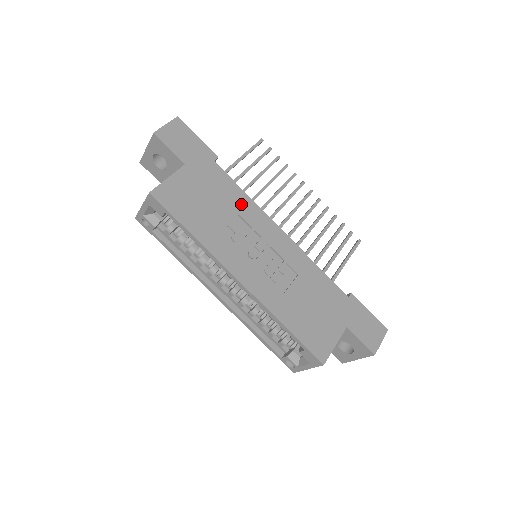
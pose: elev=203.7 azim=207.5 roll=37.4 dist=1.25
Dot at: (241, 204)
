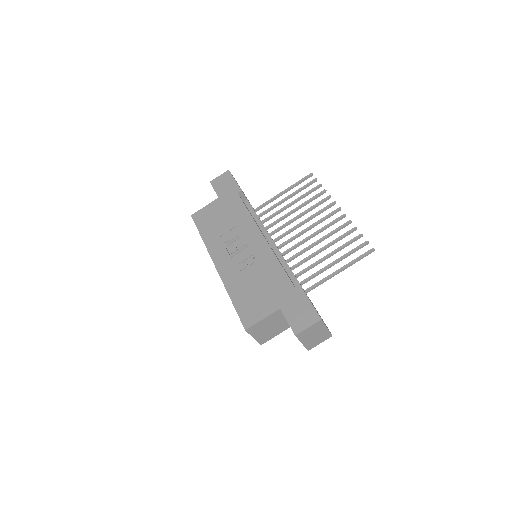
Dot at: (242, 219)
